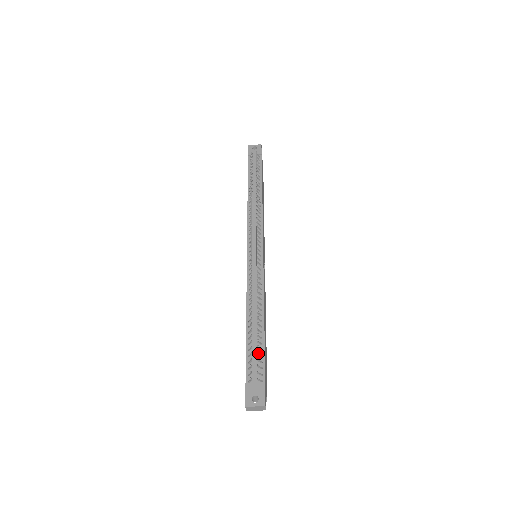
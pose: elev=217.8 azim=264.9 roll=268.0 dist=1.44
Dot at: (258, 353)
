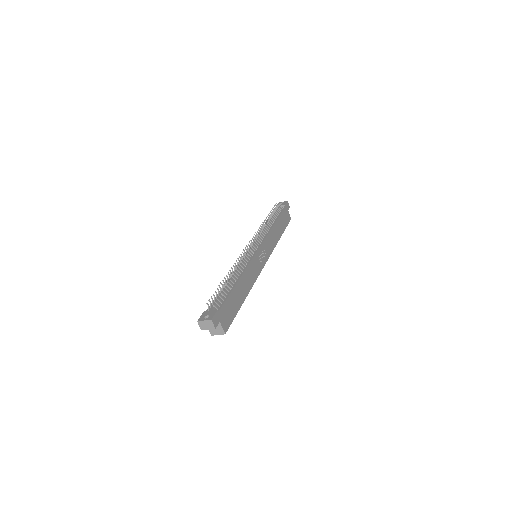
Dot at: (221, 292)
